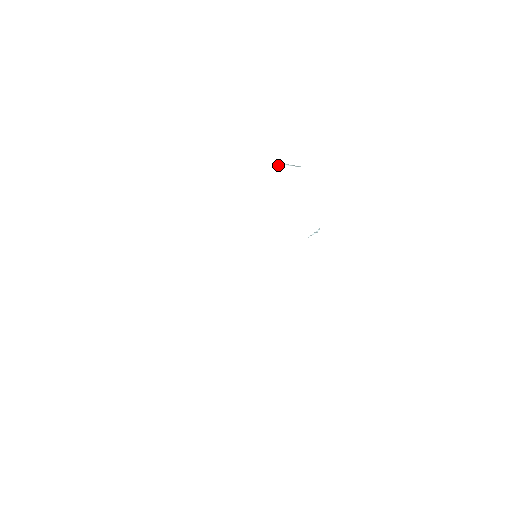
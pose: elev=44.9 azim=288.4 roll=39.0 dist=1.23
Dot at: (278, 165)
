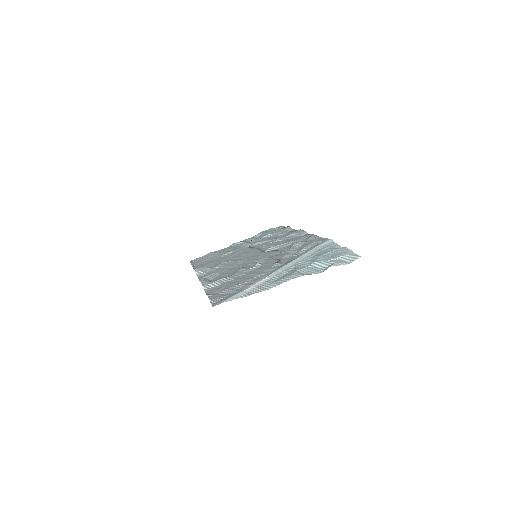
Dot at: (206, 281)
